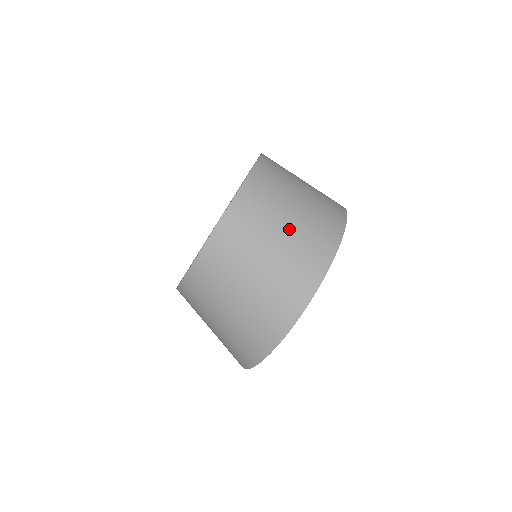
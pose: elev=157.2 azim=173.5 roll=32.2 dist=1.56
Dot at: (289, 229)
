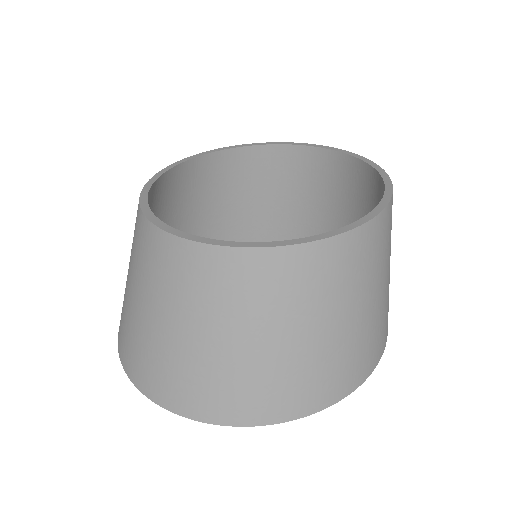
Dot at: occluded
